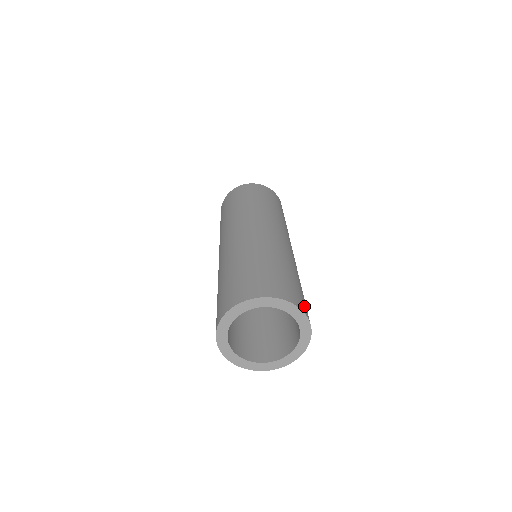
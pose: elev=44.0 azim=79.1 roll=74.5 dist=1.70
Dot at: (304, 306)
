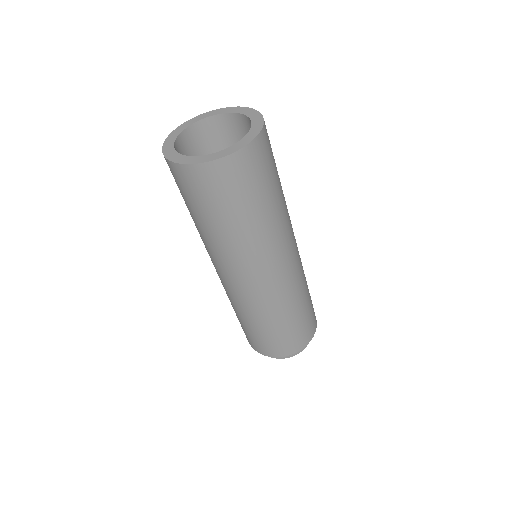
Dot at: occluded
